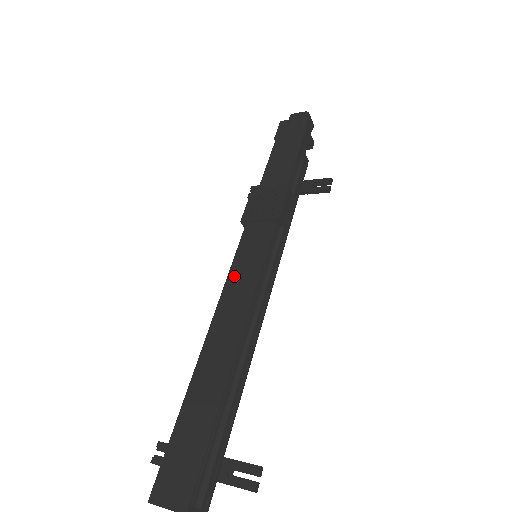
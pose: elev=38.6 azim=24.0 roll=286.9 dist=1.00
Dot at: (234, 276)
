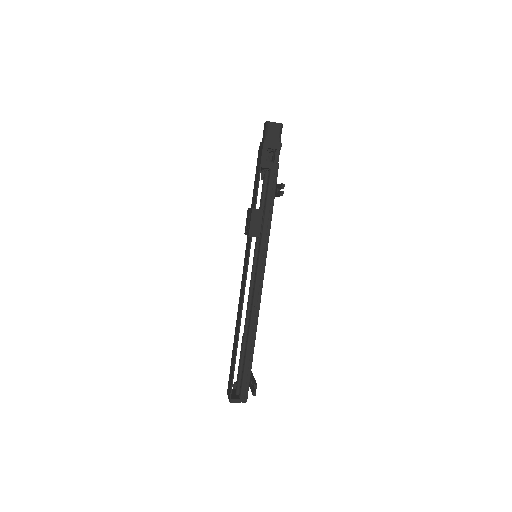
Dot at: (243, 276)
